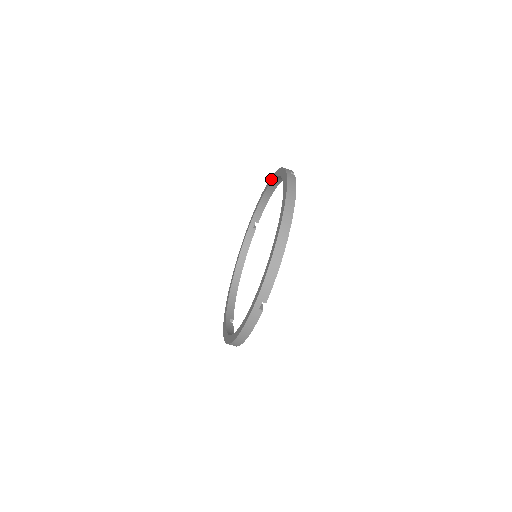
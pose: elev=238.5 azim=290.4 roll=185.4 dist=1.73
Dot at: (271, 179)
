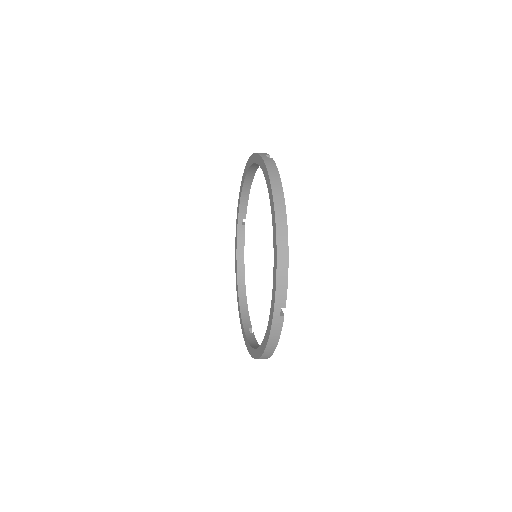
Dot at: (273, 225)
